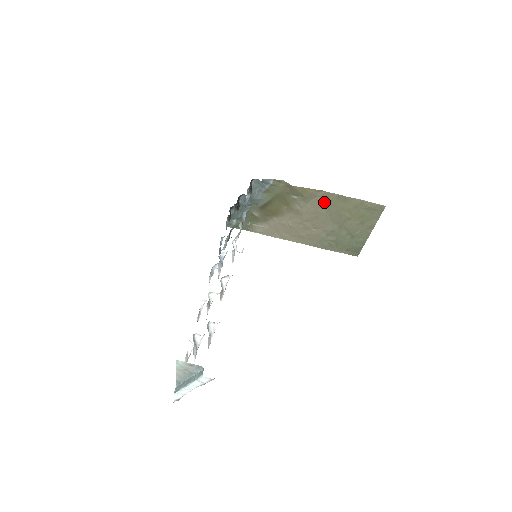
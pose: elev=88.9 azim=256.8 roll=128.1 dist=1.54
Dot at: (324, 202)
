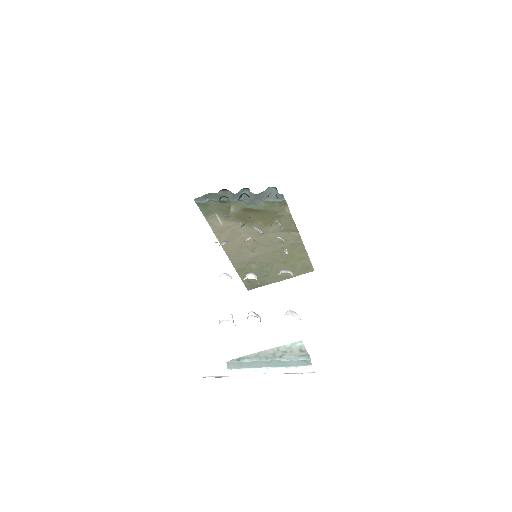
Dot at: (288, 240)
